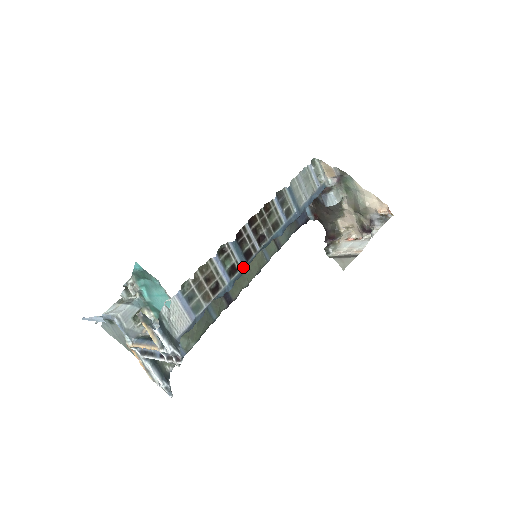
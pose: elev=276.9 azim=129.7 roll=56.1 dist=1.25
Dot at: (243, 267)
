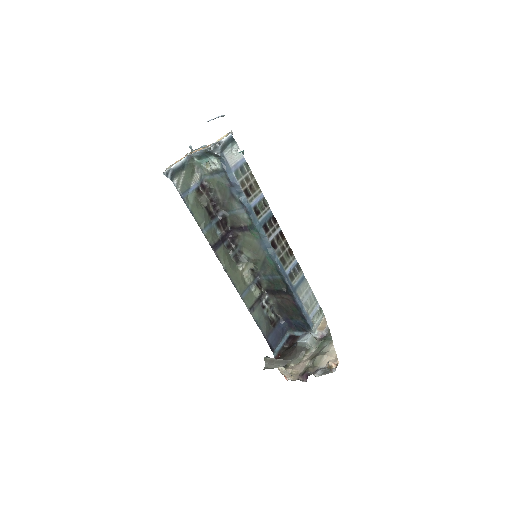
Dot at: (260, 222)
